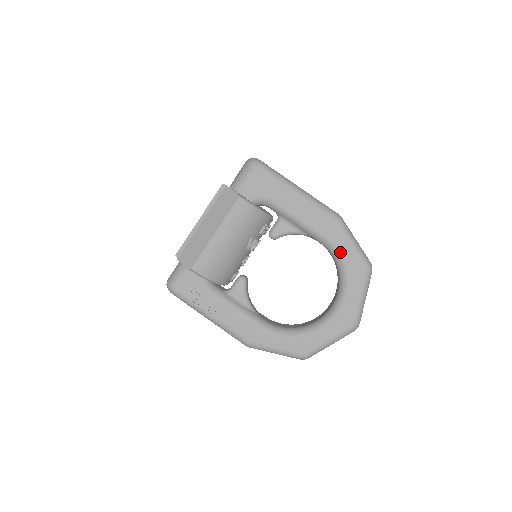
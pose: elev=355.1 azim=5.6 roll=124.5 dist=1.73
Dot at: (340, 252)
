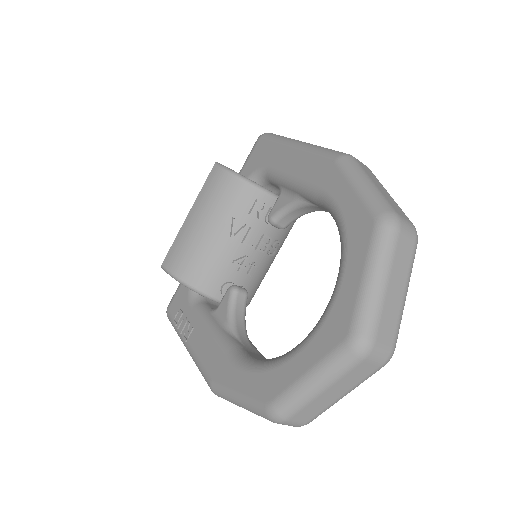
Dot at: (337, 205)
